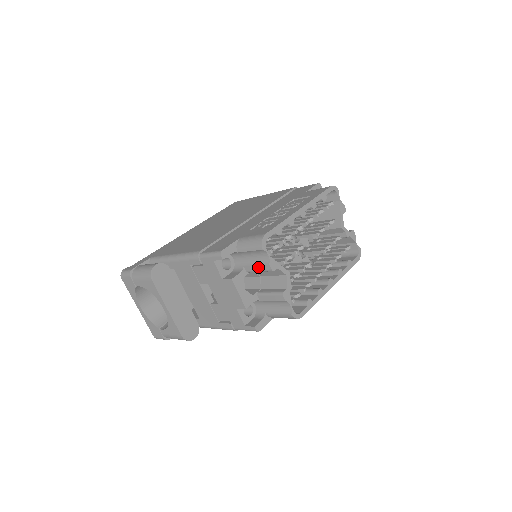
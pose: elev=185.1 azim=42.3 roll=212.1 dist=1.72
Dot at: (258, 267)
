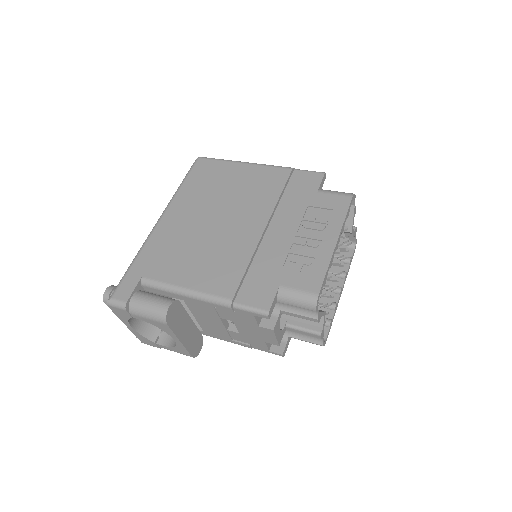
Dot at: (301, 316)
